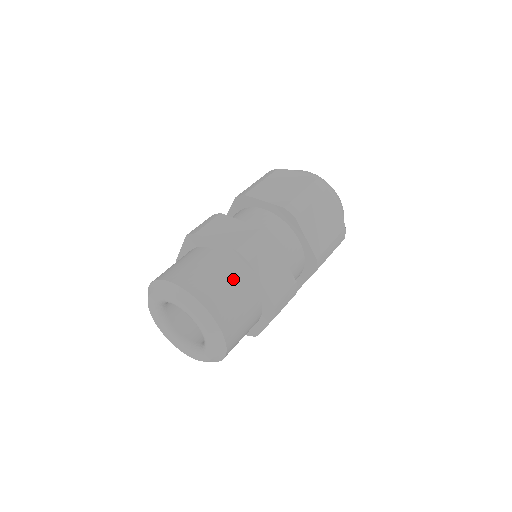
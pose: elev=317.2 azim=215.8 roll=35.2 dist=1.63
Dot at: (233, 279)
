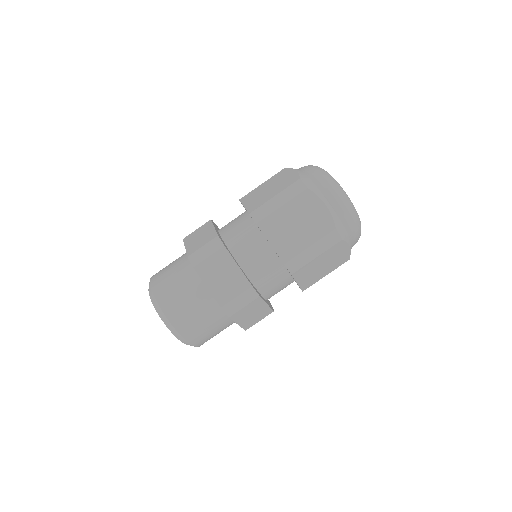
Dot at: (188, 281)
